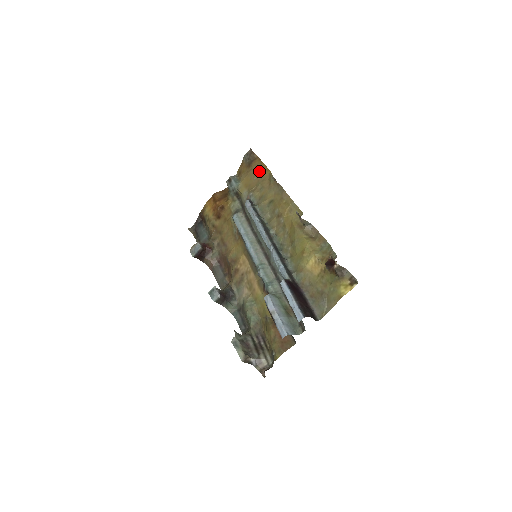
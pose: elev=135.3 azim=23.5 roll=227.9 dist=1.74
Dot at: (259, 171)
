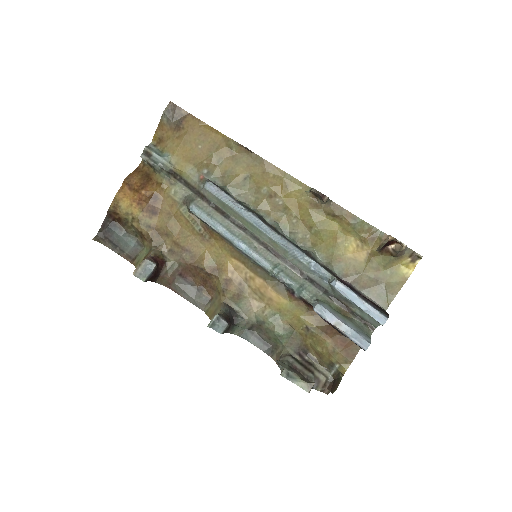
Dot at: (202, 135)
